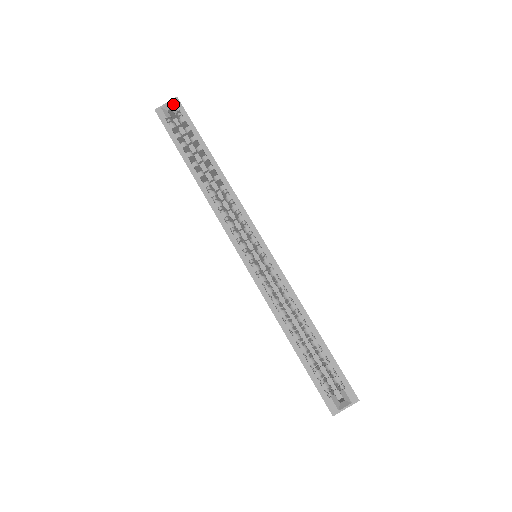
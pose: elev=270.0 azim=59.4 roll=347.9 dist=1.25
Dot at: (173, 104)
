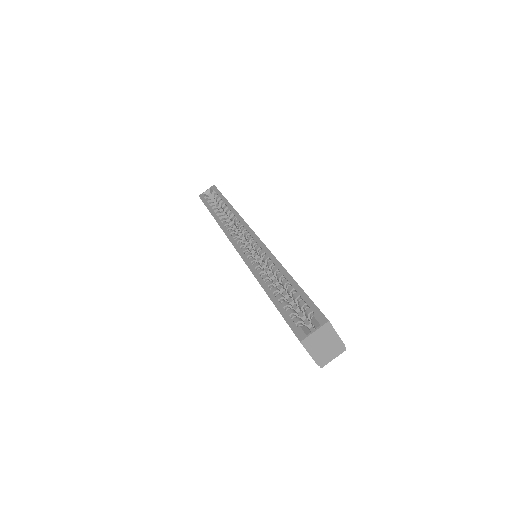
Dot at: (211, 189)
